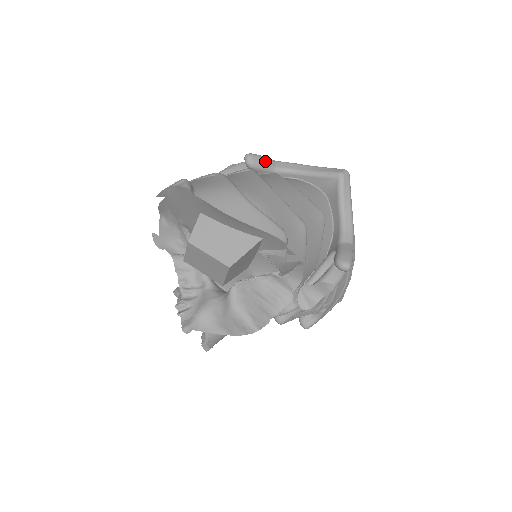
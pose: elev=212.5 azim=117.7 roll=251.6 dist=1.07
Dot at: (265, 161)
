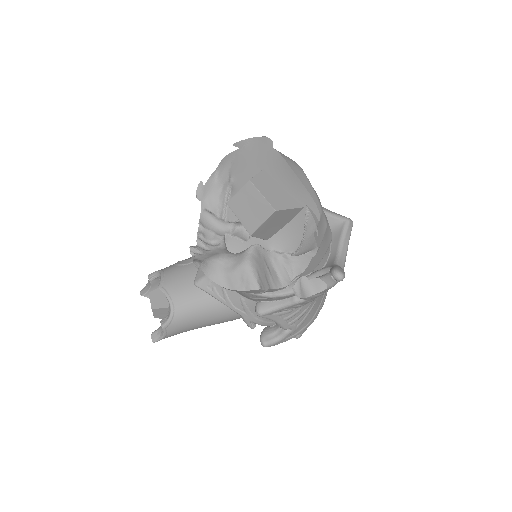
Dot at: occluded
